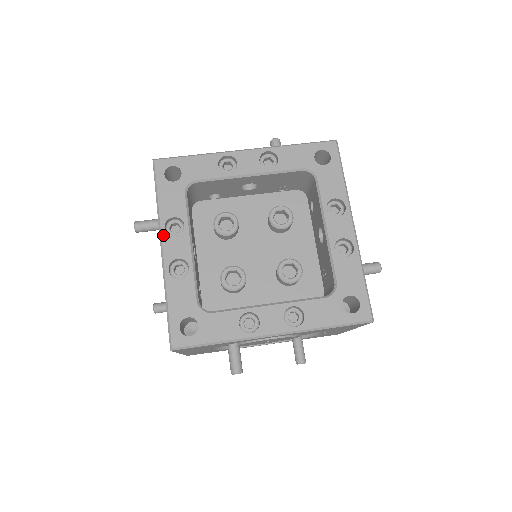
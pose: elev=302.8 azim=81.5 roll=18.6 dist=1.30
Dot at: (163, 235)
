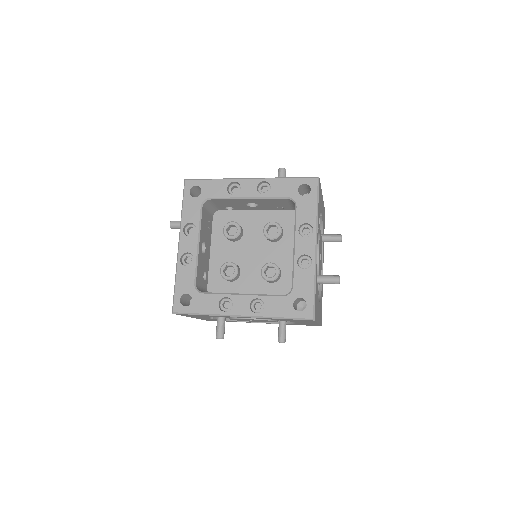
Dot at: (181, 234)
